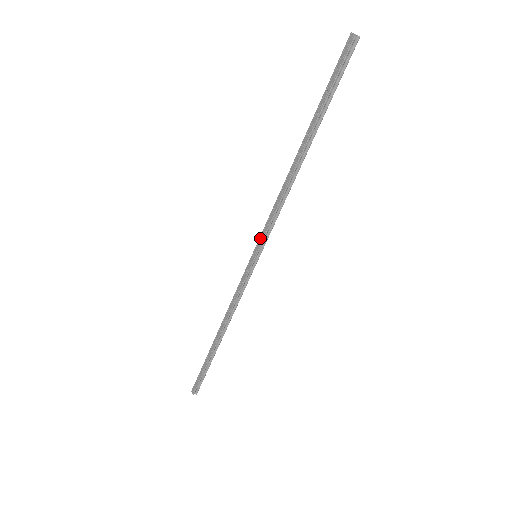
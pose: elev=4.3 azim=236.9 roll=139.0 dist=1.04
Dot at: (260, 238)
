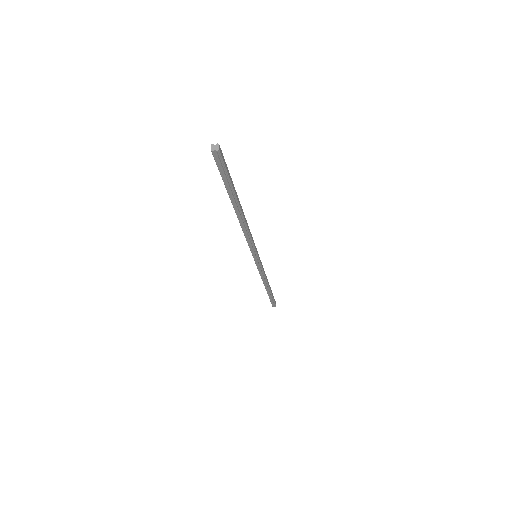
Dot at: occluded
